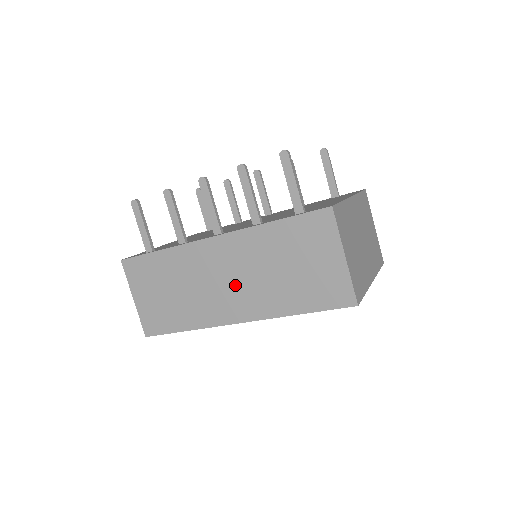
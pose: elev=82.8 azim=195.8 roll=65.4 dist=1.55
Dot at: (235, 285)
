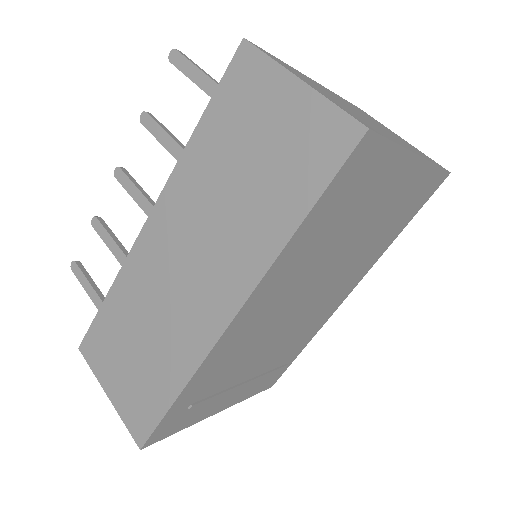
Dot at: (198, 263)
